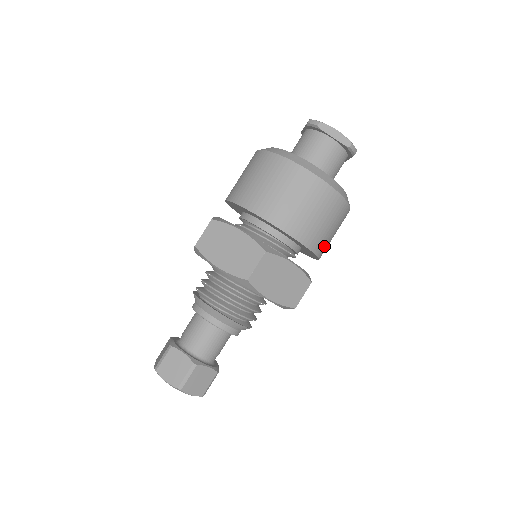
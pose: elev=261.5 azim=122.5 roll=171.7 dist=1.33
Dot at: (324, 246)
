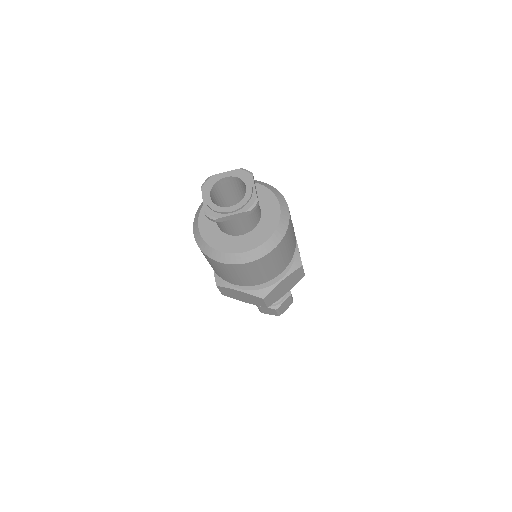
Dot at: (292, 249)
